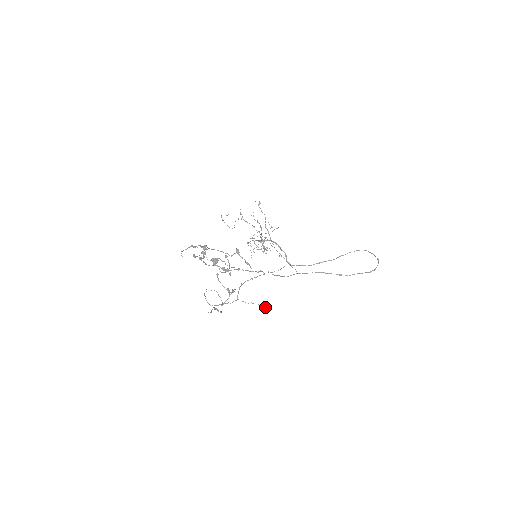
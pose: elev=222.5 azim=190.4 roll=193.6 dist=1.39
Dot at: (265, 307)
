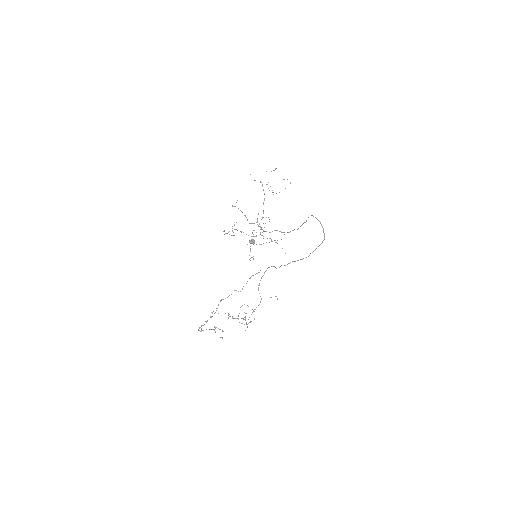
Dot at: (277, 299)
